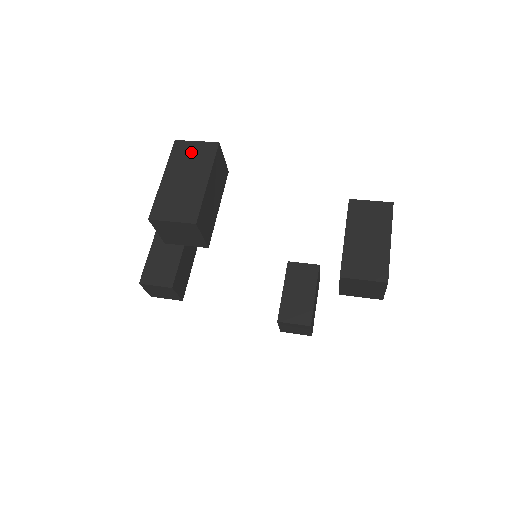
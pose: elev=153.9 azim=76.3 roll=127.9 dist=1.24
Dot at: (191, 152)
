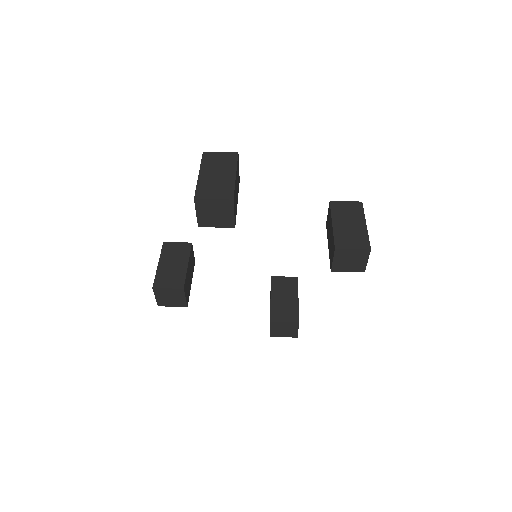
Dot at: (218, 158)
